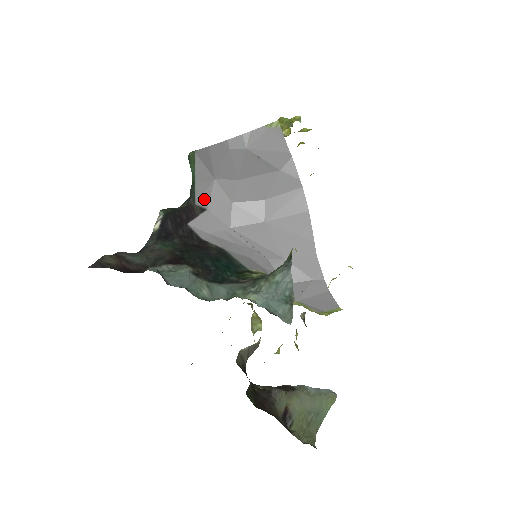
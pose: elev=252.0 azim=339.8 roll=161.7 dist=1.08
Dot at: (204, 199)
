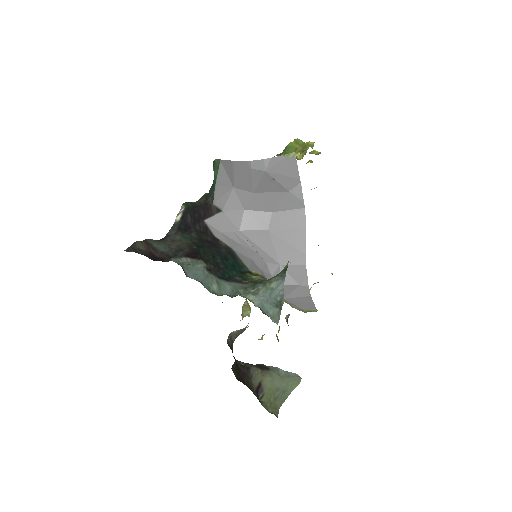
Dot at: (221, 202)
